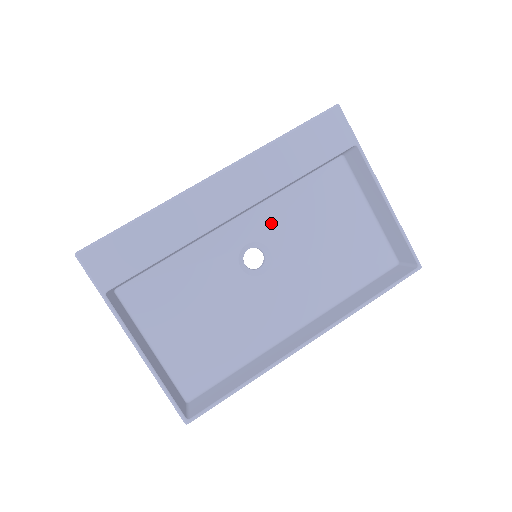
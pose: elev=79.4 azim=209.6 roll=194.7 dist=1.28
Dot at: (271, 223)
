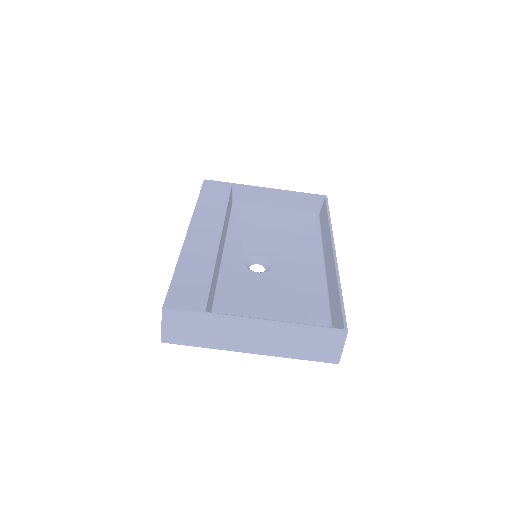
Dot at: (242, 246)
